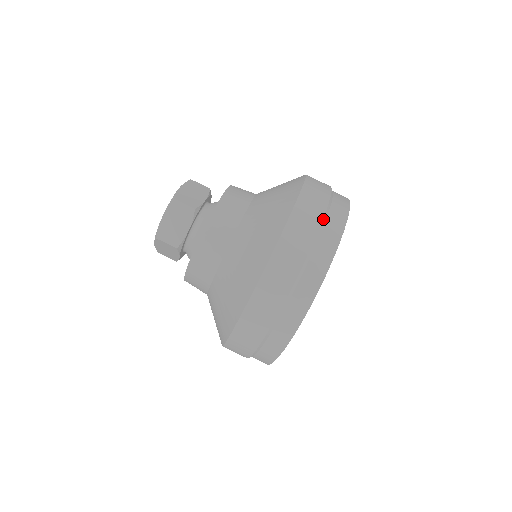
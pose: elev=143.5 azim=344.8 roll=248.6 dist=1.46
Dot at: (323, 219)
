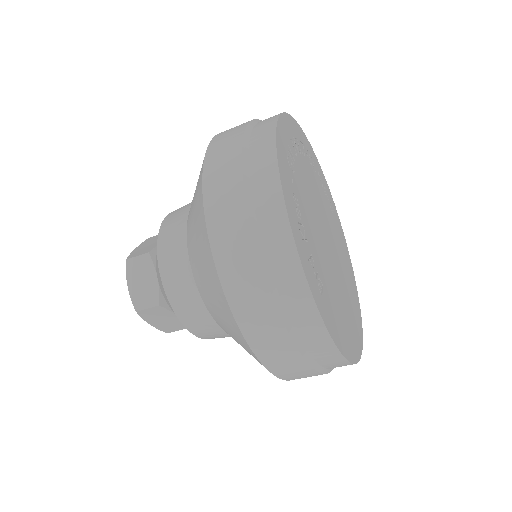
Dot at: (244, 135)
